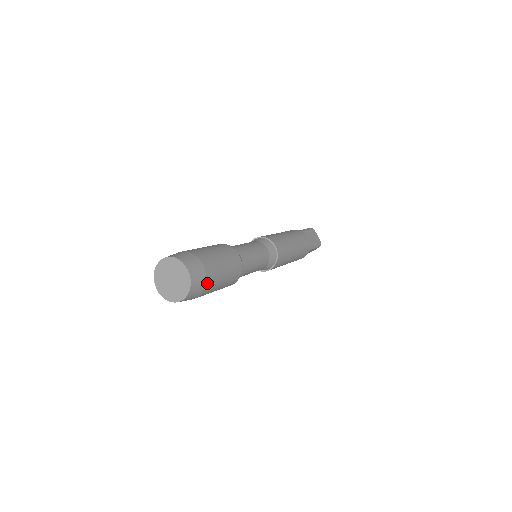
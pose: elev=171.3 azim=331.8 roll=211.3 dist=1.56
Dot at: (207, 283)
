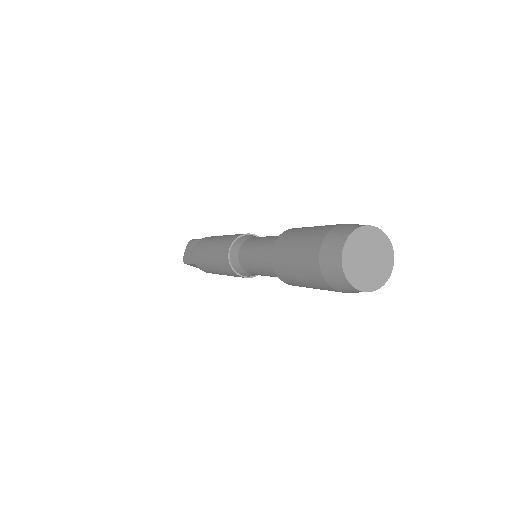
Dot at: occluded
